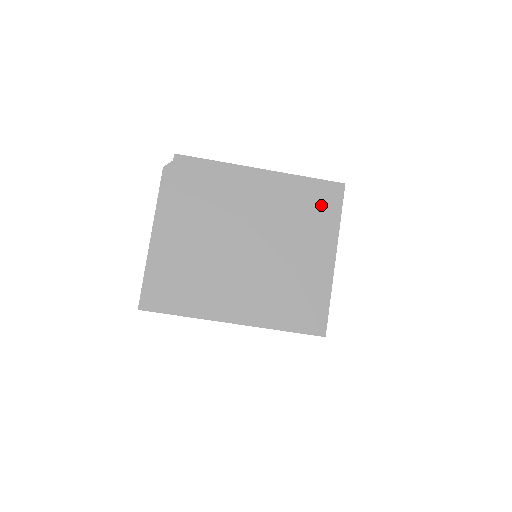
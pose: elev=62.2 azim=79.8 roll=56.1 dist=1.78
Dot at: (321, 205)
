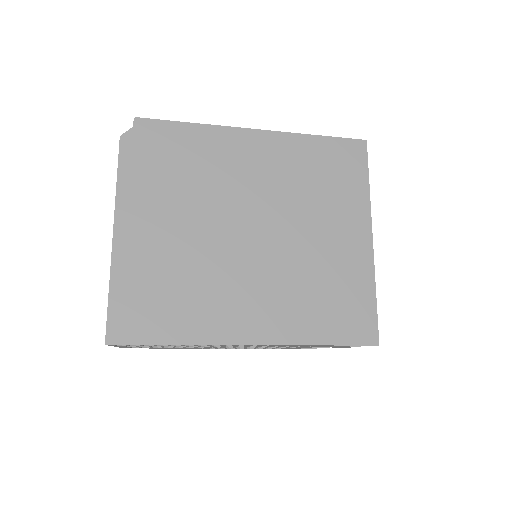
Dot at: (341, 169)
